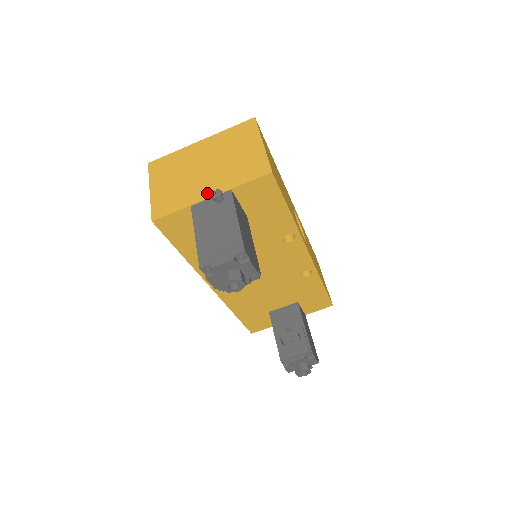
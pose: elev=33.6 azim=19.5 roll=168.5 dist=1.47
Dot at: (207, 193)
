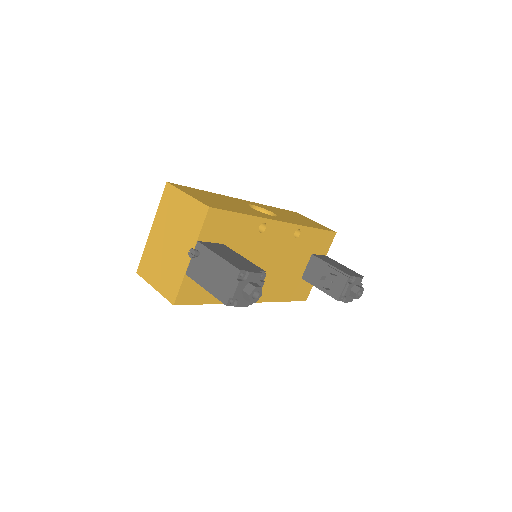
Dot at: (186, 257)
